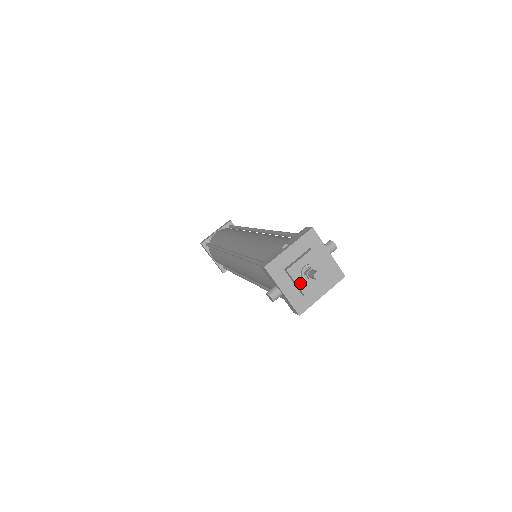
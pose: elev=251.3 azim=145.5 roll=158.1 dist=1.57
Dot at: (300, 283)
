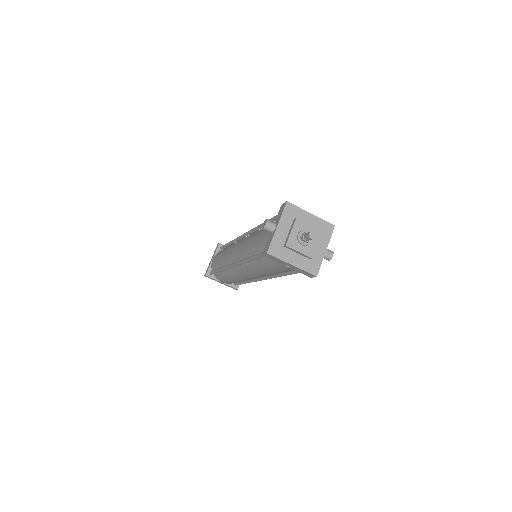
Dot at: (293, 235)
